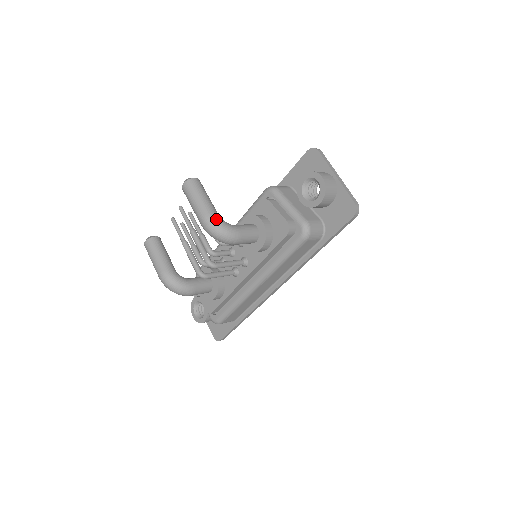
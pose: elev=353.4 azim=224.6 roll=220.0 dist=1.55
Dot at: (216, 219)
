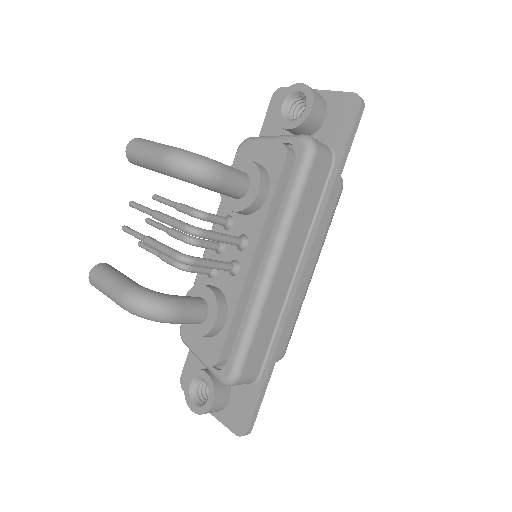
Dot at: (182, 149)
